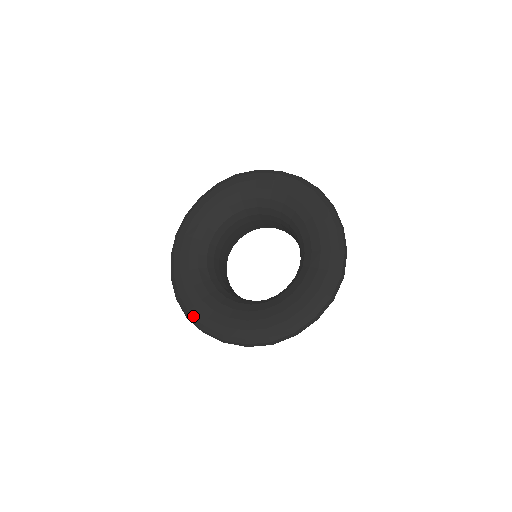
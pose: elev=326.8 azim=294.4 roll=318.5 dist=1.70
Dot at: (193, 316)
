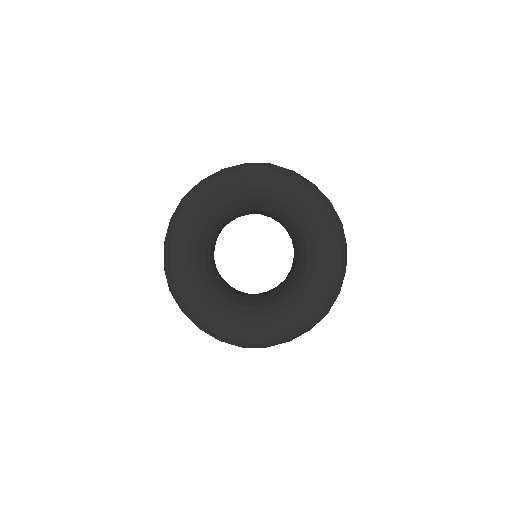
Dot at: (251, 343)
